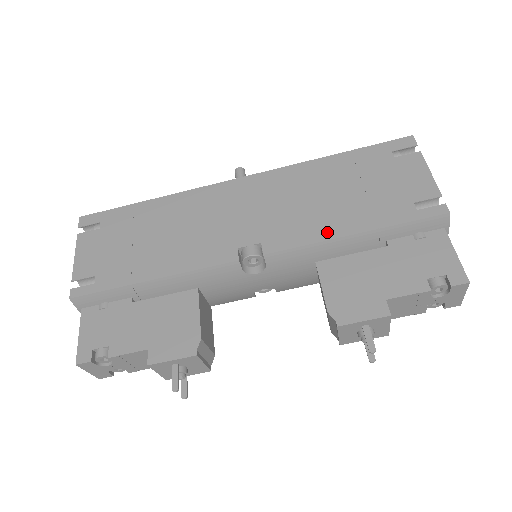
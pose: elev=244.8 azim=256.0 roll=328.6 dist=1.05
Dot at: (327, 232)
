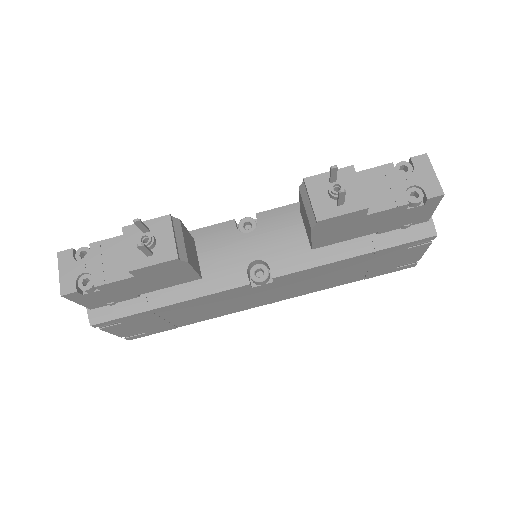
Dot at: occluded
